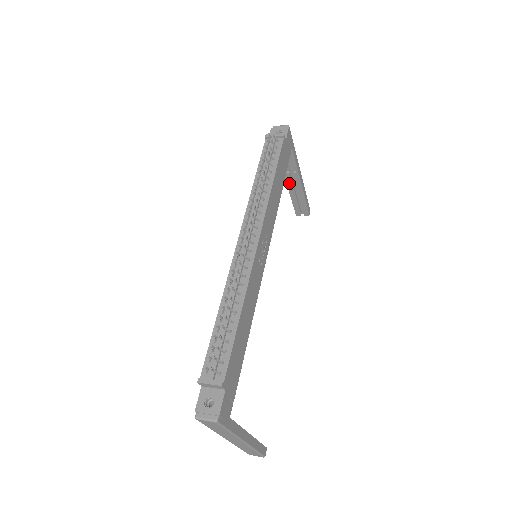
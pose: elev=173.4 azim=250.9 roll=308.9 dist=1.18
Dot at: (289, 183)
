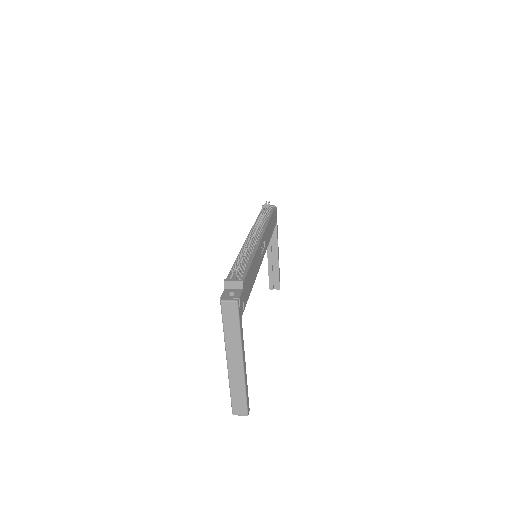
Dot at: (269, 255)
